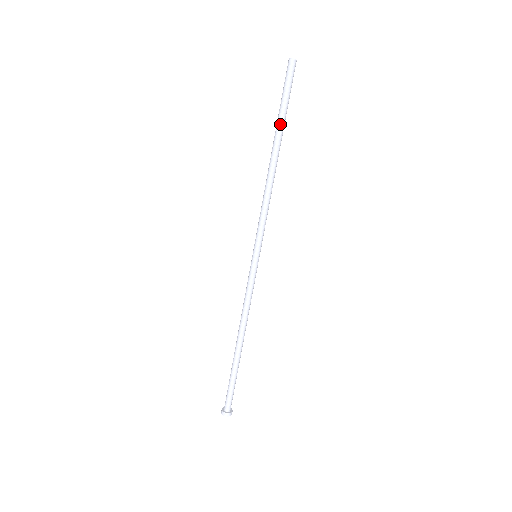
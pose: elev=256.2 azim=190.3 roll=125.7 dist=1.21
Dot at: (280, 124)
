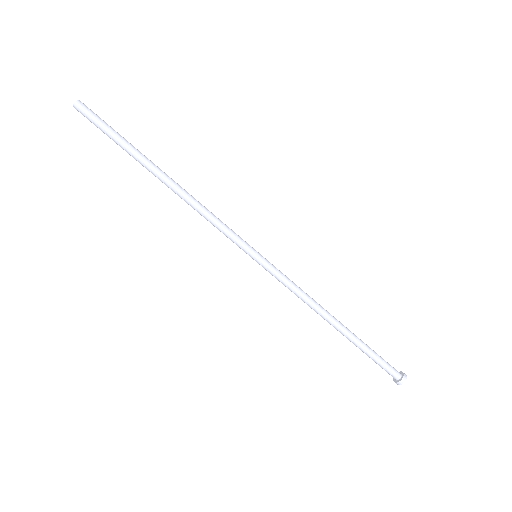
Dot at: (134, 153)
